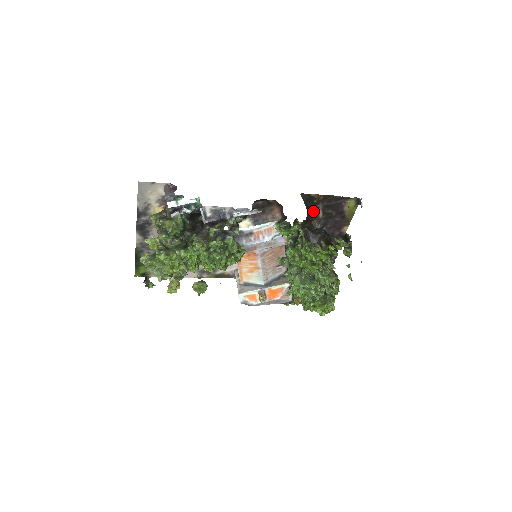
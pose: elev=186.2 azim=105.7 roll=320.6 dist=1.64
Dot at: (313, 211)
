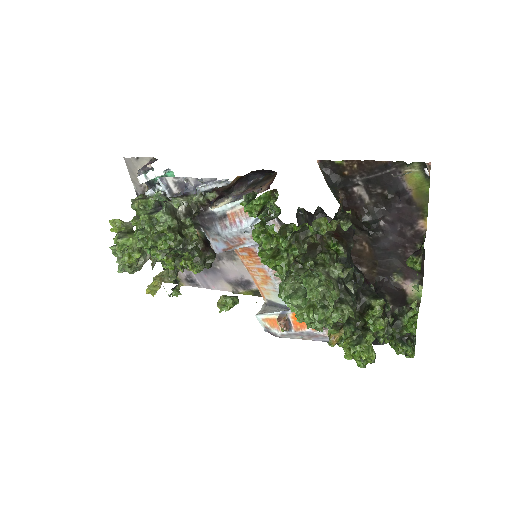
Dot at: (351, 191)
